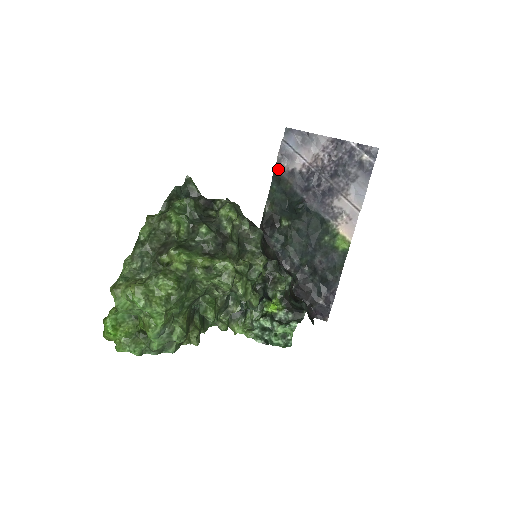
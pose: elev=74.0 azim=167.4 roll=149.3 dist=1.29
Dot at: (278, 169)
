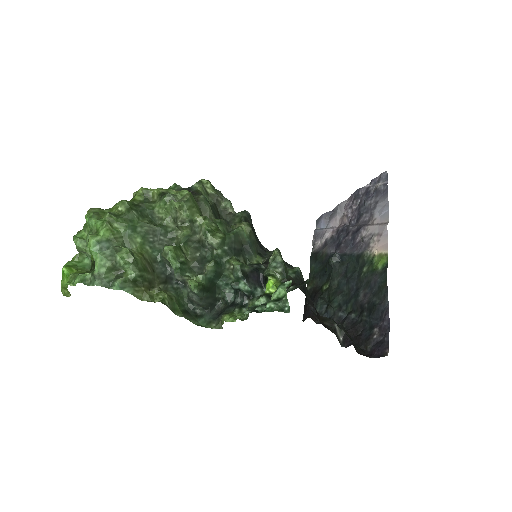
Dot at: (314, 250)
